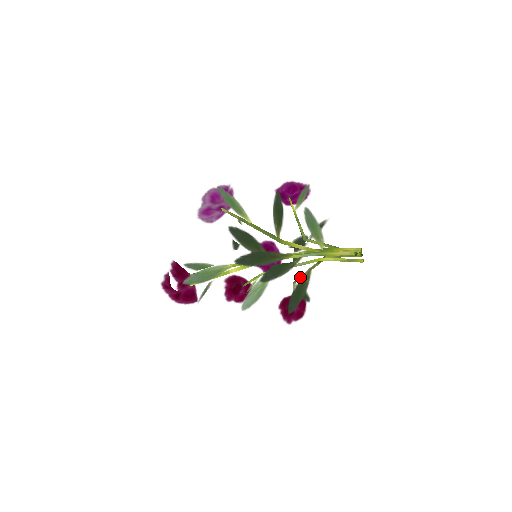
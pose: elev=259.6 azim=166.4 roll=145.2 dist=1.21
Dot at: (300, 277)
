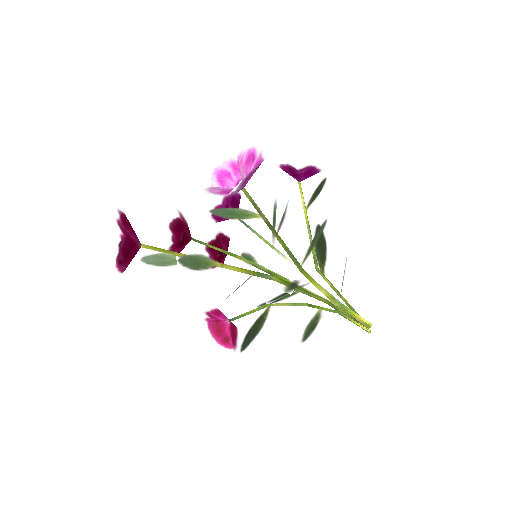
Dot at: occluded
